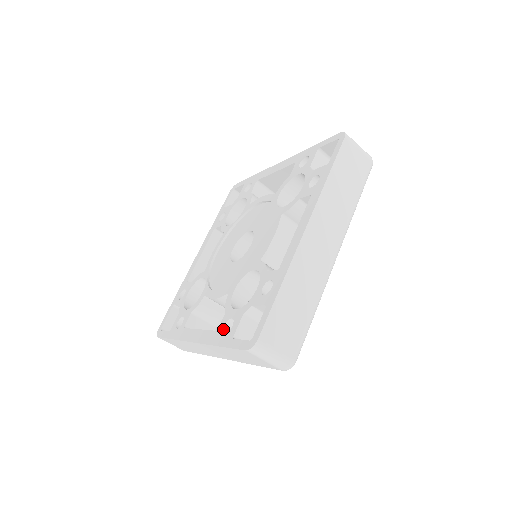
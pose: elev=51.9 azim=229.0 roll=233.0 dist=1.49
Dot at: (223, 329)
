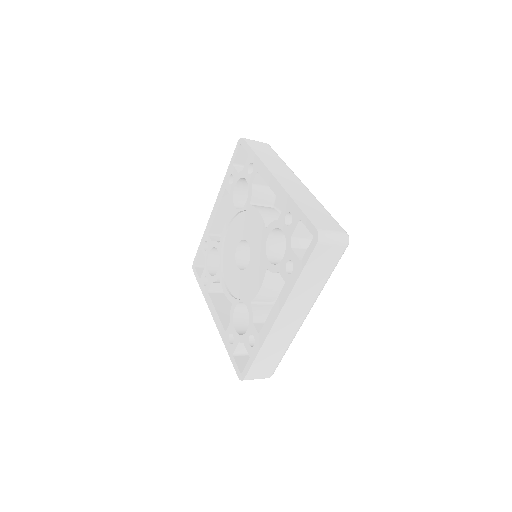
Dot at: (228, 337)
